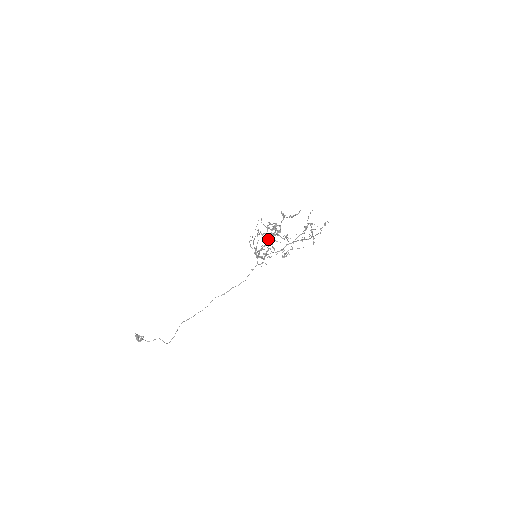
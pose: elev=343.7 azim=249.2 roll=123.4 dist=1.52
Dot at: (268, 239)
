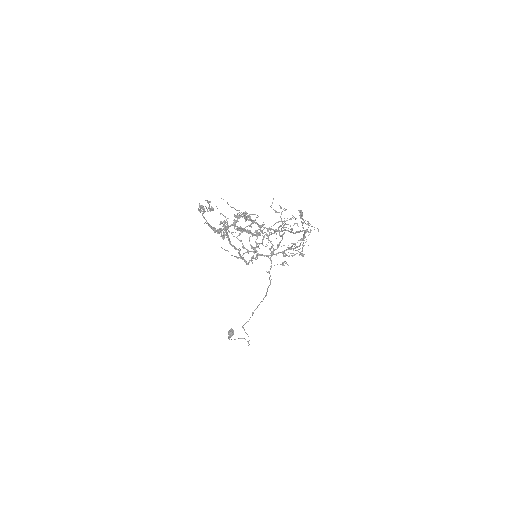
Dot at: occluded
